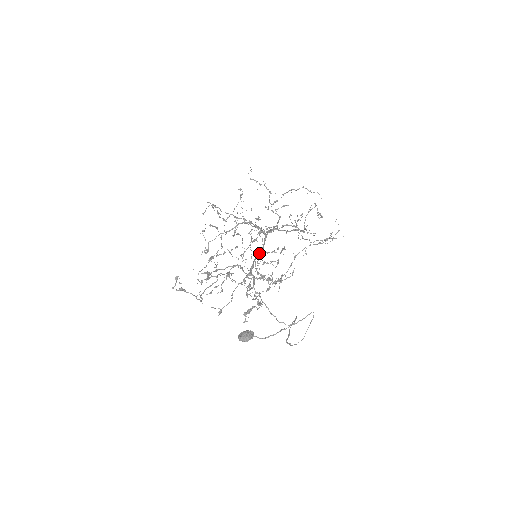
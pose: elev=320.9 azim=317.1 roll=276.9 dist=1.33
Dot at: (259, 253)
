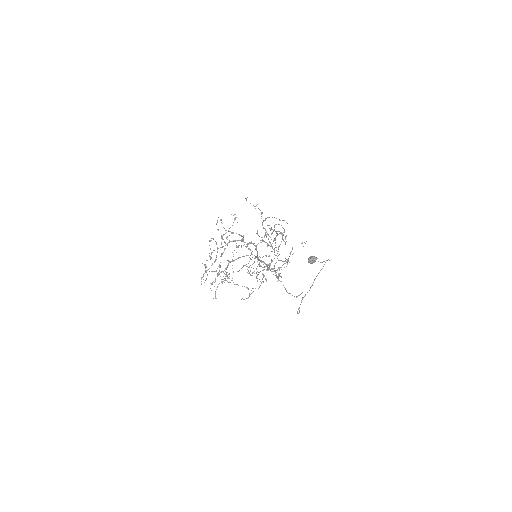
Dot at: (257, 254)
